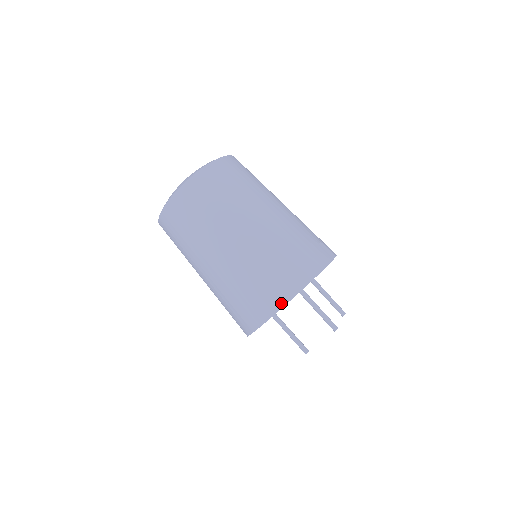
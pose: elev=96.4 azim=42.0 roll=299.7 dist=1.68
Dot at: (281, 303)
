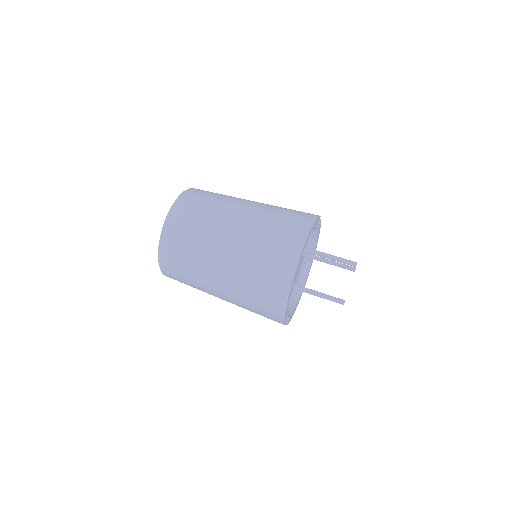
Dot at: (299, 247)
